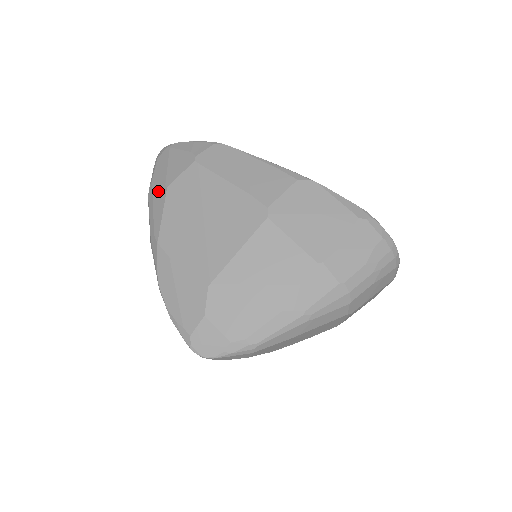
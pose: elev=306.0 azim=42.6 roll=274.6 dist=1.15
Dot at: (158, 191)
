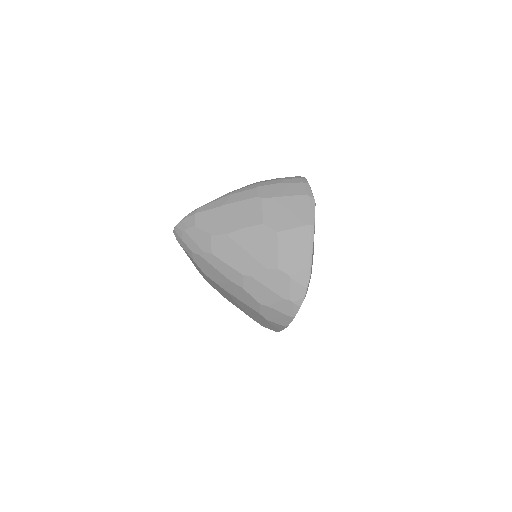
Dot at: occluded
